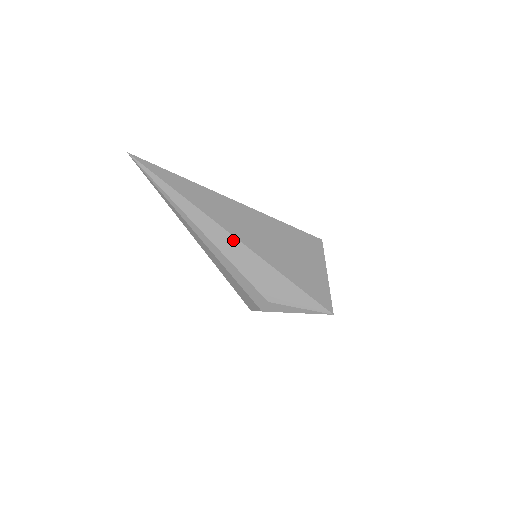
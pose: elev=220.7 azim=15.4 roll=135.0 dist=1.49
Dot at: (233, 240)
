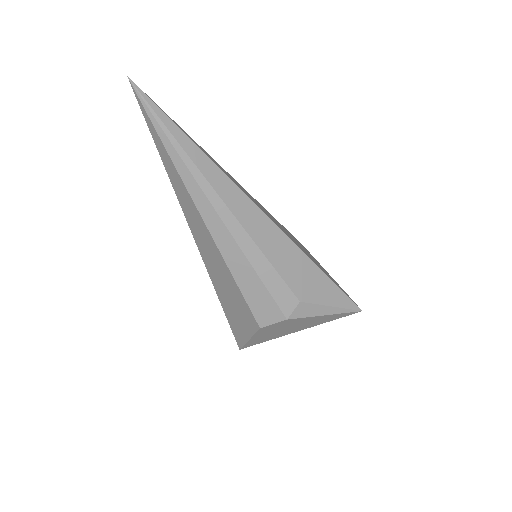
Dot at: (262, 217)
